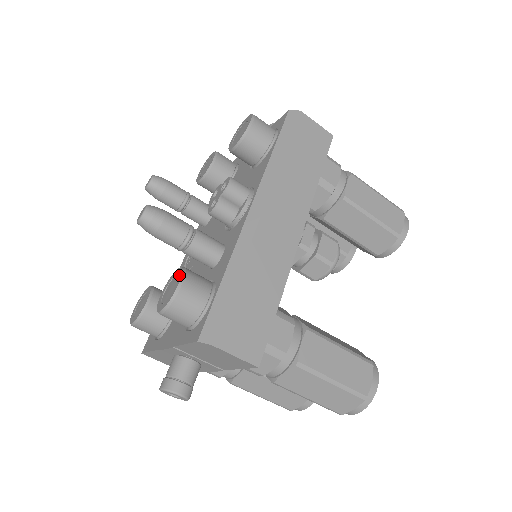
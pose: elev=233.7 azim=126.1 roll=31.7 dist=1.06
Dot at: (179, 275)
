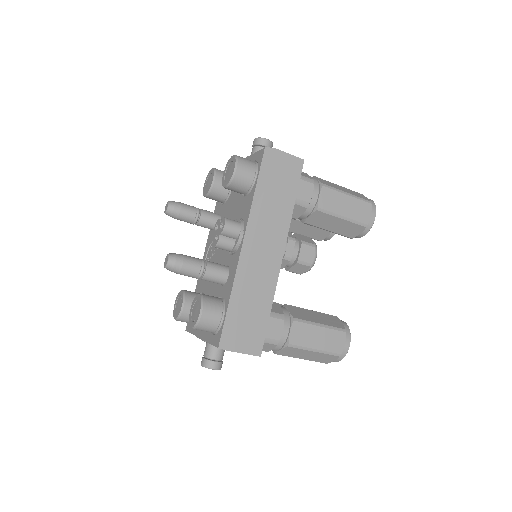
Dot at: (199, 303)
